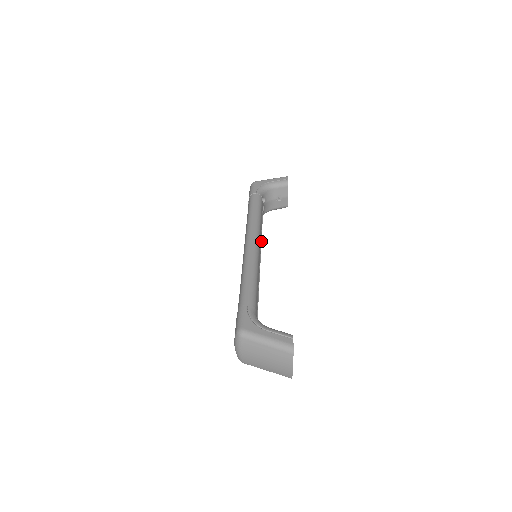
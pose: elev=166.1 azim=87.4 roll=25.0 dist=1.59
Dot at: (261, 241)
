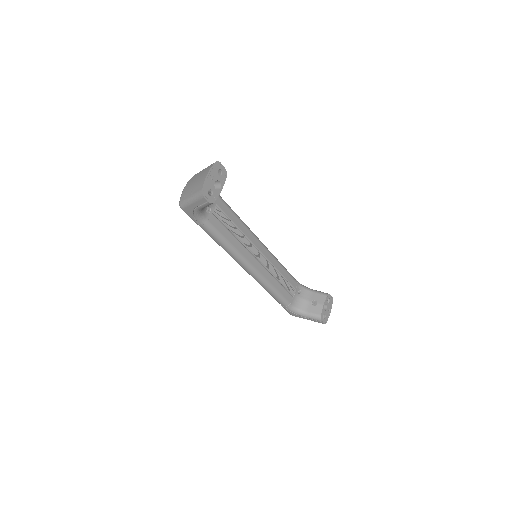
Dot at: (270, 267)
